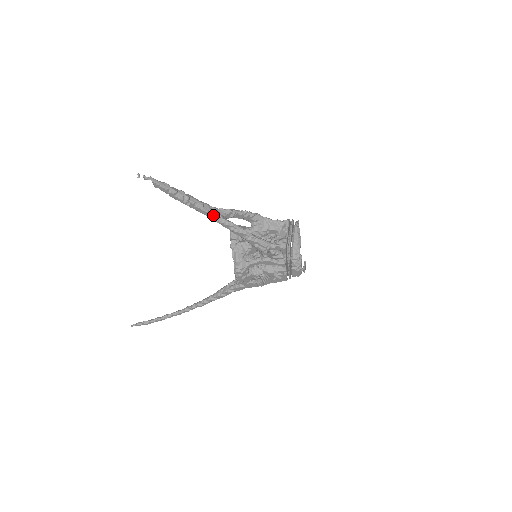
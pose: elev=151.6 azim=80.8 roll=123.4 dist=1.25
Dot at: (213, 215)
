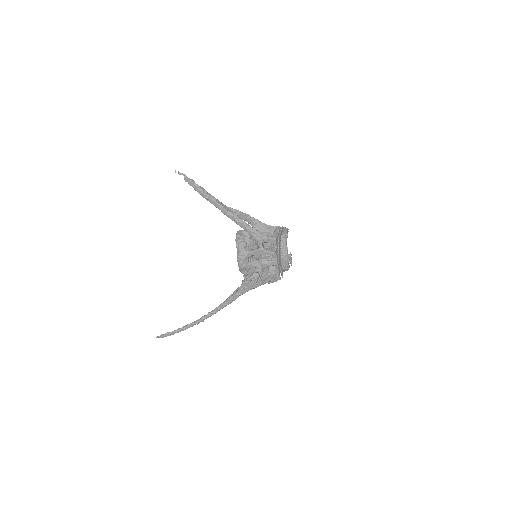
Dot at: (223, 208)
